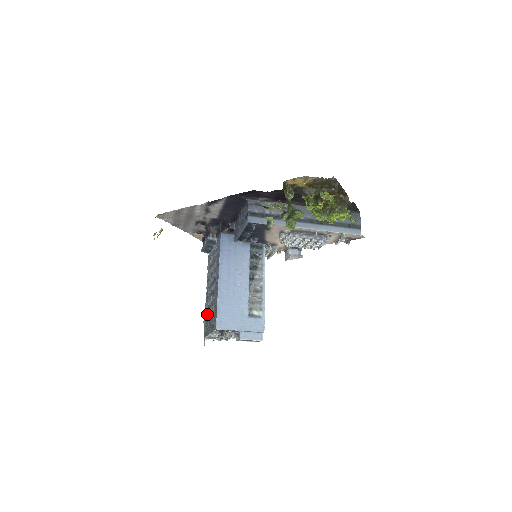
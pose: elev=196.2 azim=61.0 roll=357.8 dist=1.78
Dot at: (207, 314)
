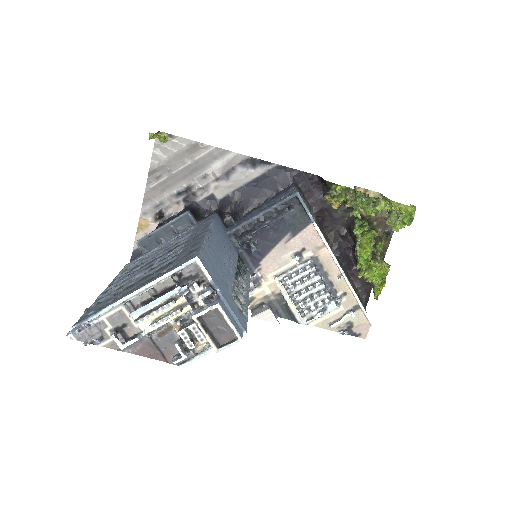
Dot at: (116, 291)
